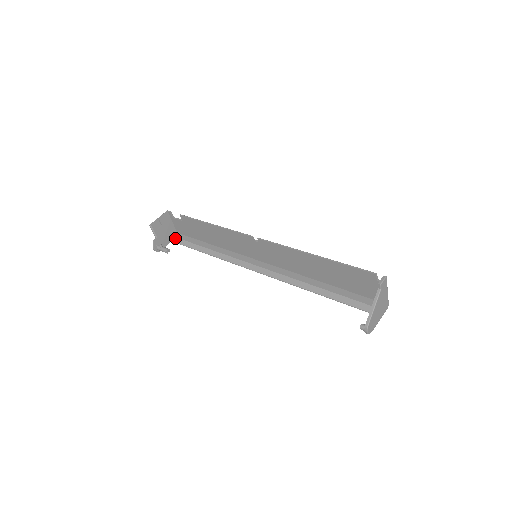
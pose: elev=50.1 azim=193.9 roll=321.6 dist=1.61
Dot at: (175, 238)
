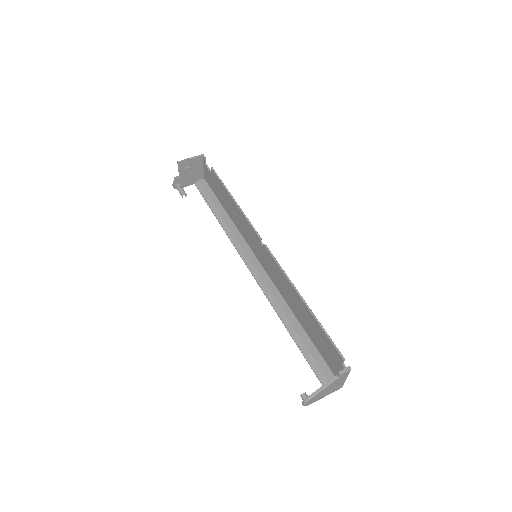
Dot at: (199, 183)
